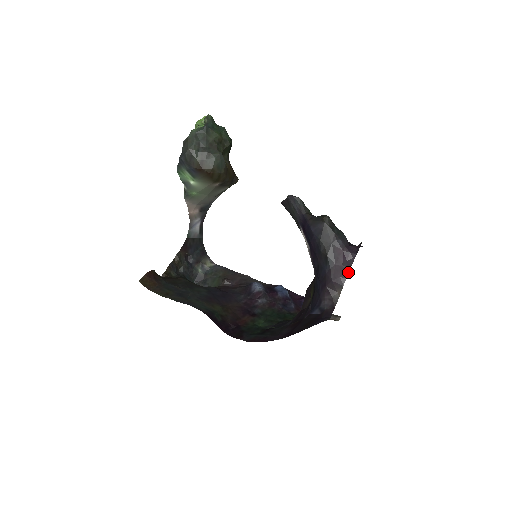
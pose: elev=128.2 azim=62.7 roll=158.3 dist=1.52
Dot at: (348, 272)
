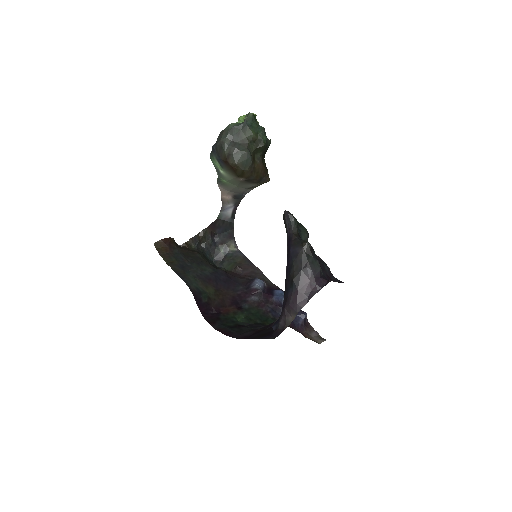
Dot at: (307, 302)
